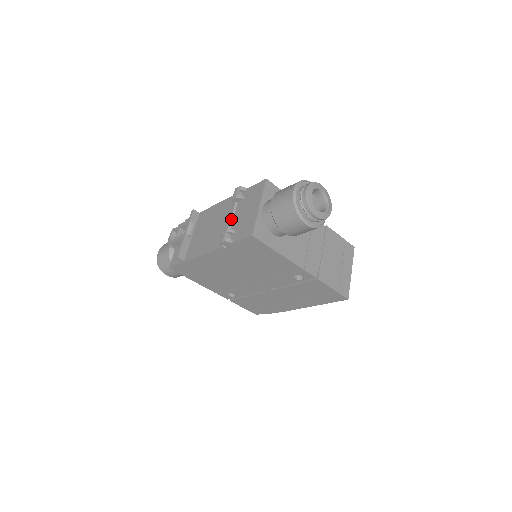
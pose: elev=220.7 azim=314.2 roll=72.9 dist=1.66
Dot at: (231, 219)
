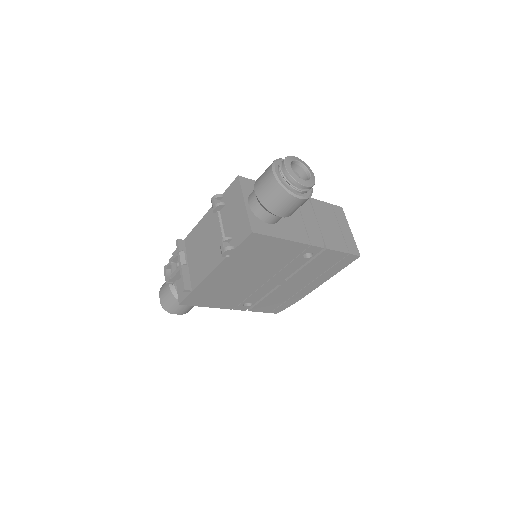
Dot at: (221, 229)
